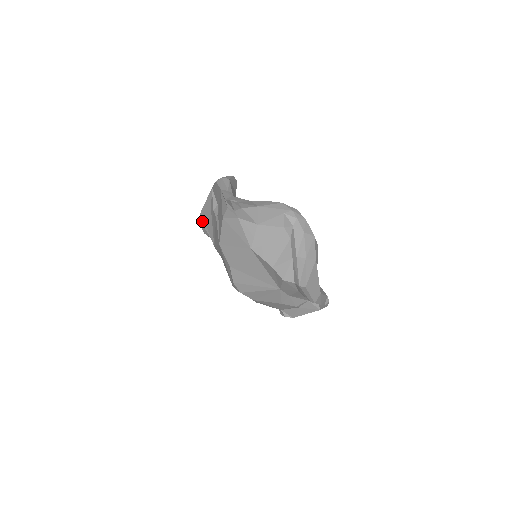
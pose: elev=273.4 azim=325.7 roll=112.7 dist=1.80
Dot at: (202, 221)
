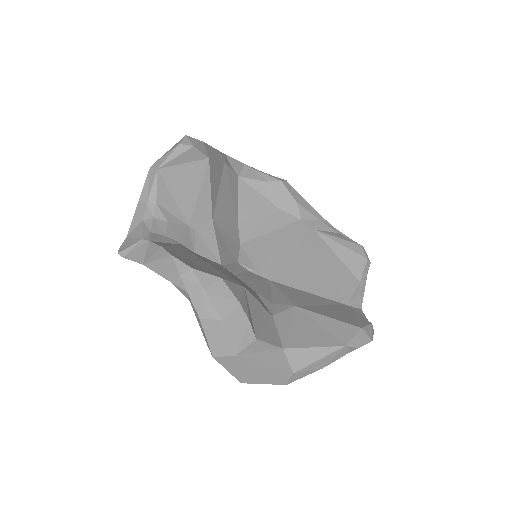
Dot at: occluded
